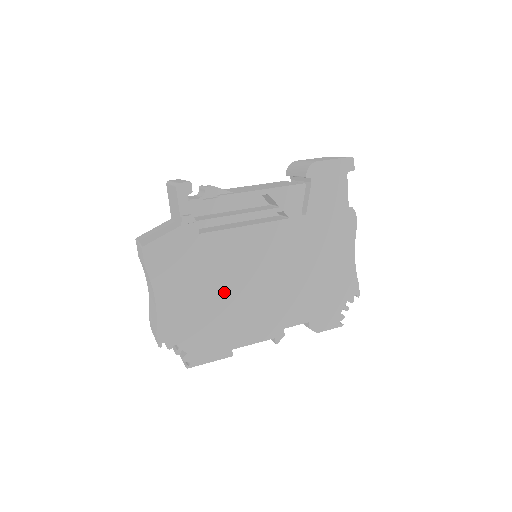
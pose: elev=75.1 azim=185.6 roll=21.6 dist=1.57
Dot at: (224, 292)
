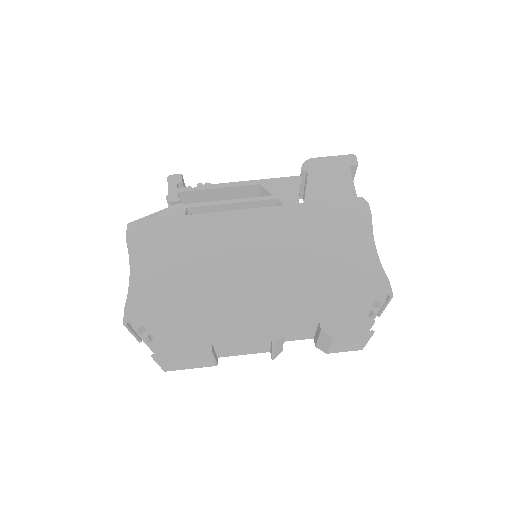
Dot at: (206, 273)
